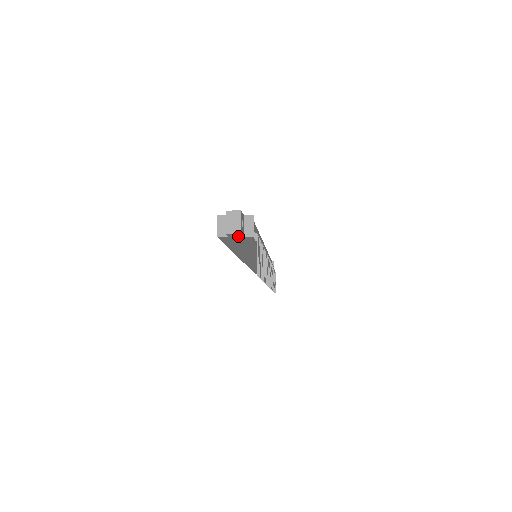
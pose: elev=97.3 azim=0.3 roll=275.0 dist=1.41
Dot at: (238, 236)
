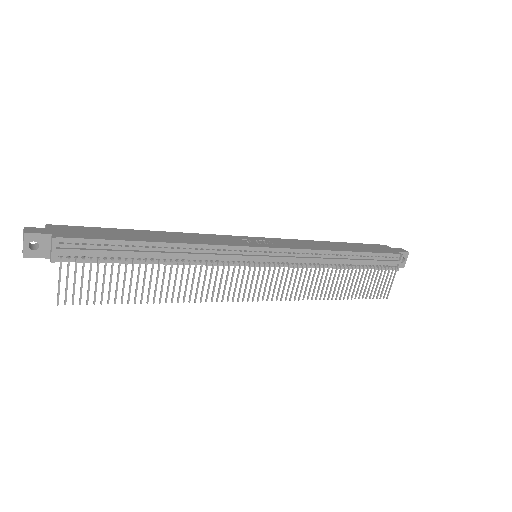
Dot at: (44, 256)
